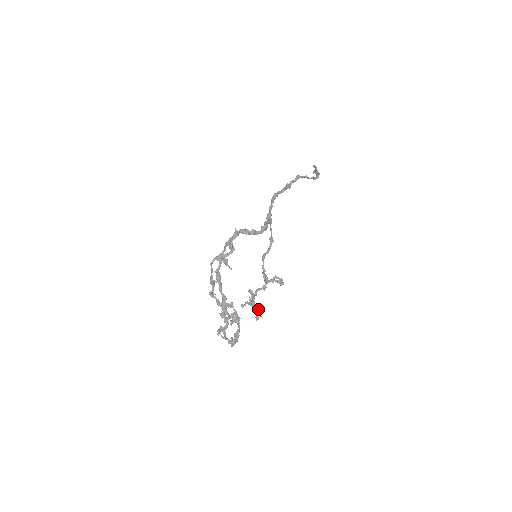
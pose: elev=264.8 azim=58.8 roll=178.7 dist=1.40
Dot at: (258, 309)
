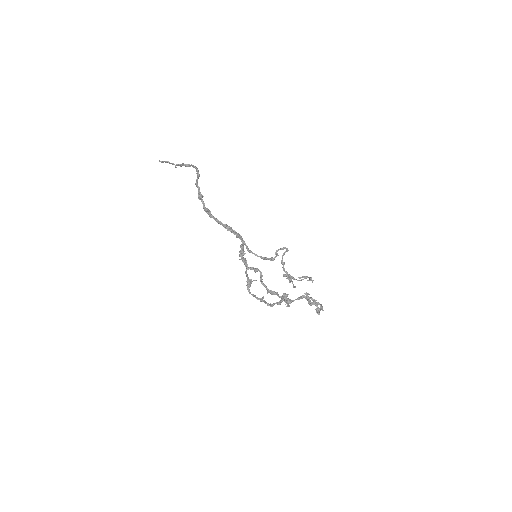
Dot at: (304, 277)
